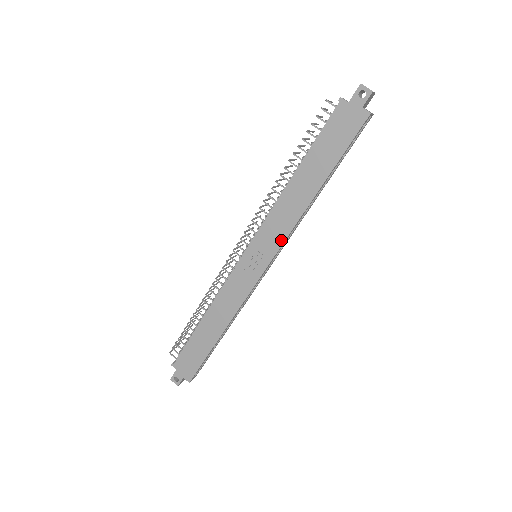
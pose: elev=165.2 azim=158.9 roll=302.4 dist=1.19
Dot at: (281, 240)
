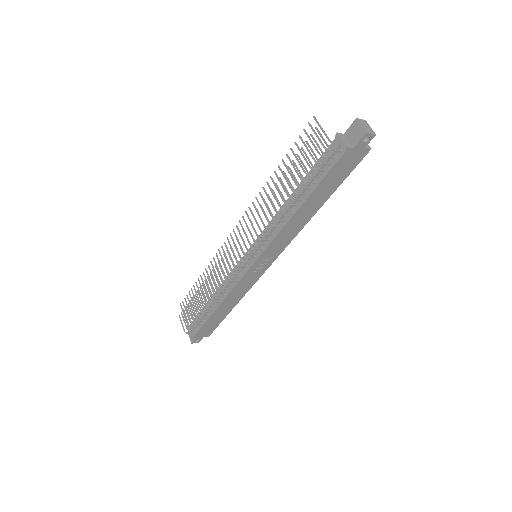
Dot at: (286, 245)
